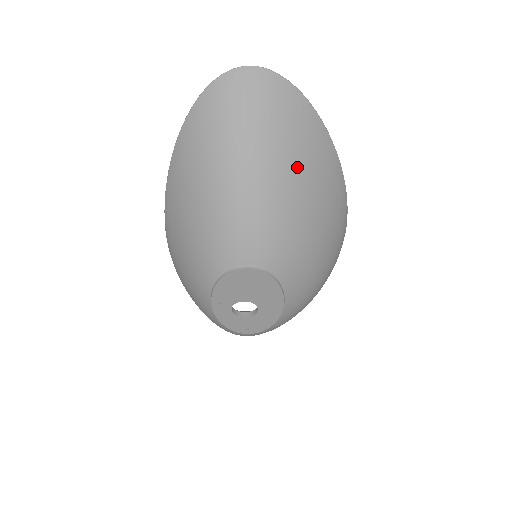
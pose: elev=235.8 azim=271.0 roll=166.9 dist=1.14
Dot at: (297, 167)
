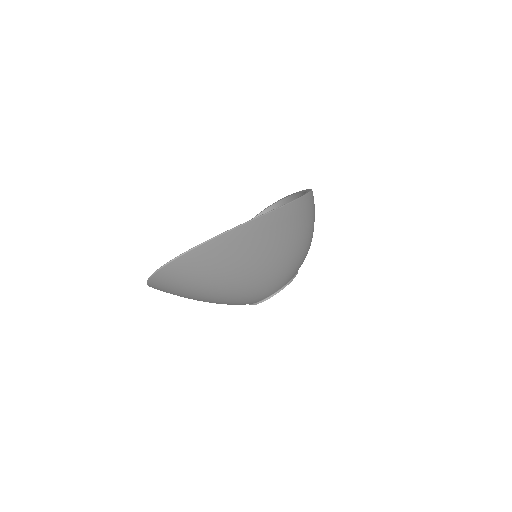
Dot at: (249, 264)
